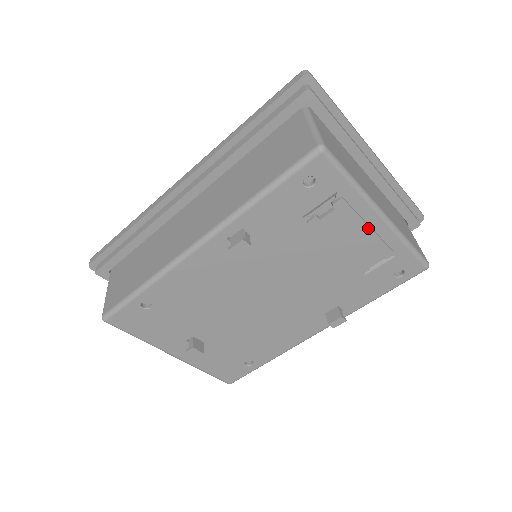
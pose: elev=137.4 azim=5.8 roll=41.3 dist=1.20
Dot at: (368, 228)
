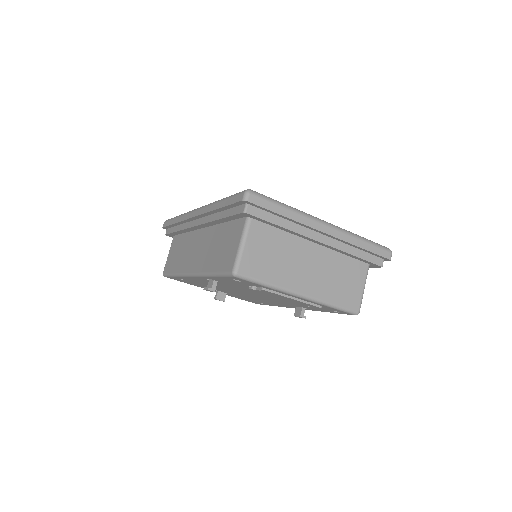
Dot at: (292, 299)
